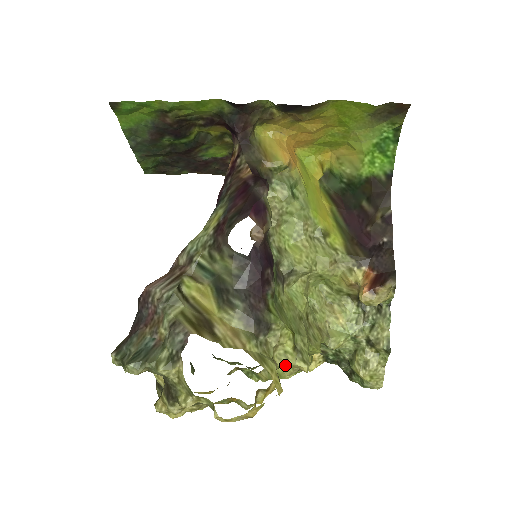
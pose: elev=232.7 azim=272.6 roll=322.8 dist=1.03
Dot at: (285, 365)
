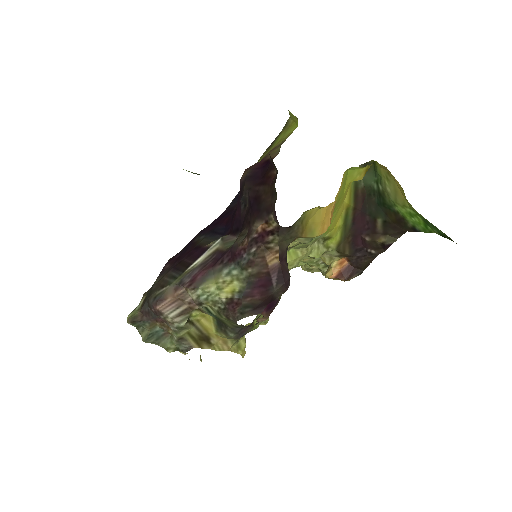
Dot at: occluded
